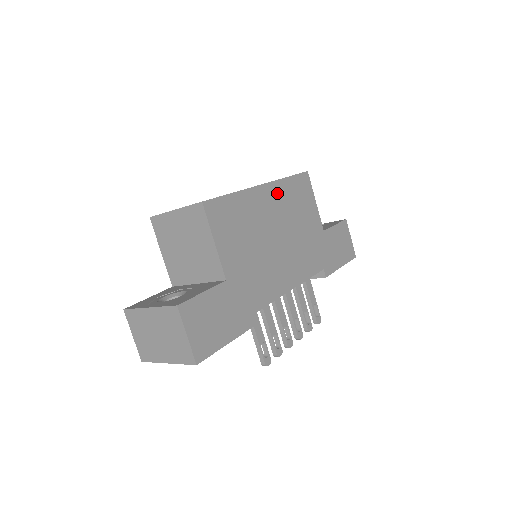
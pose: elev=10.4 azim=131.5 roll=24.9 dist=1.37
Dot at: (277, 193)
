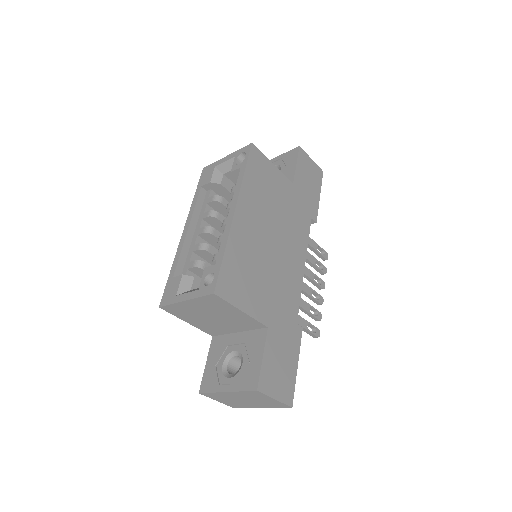
Dot at: (248, 202)
